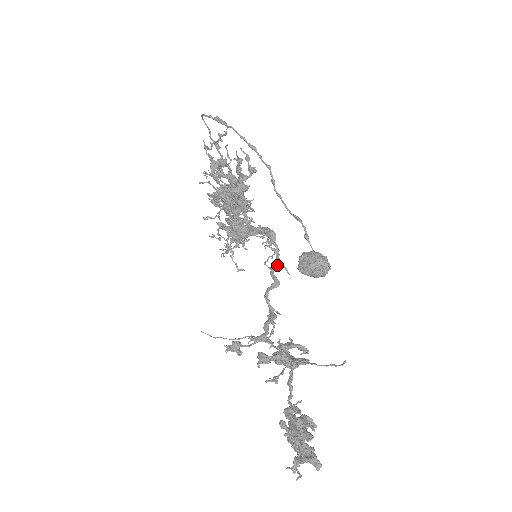
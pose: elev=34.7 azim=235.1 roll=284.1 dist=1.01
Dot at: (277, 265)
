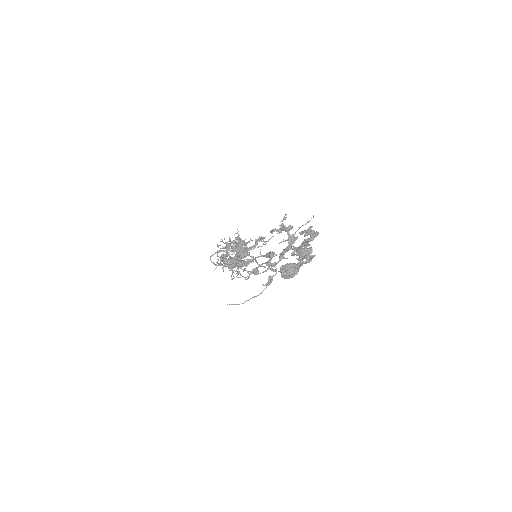
Dot at: occluded
